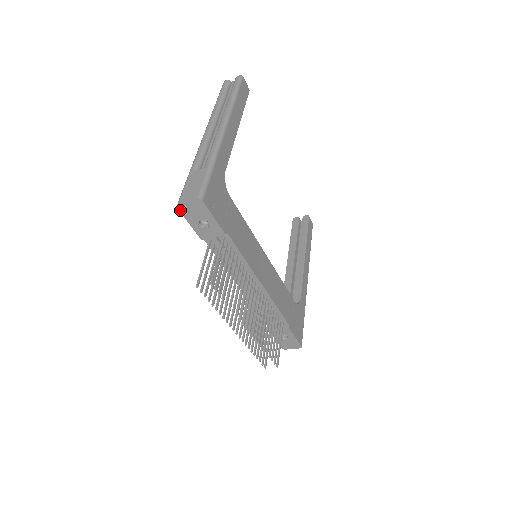
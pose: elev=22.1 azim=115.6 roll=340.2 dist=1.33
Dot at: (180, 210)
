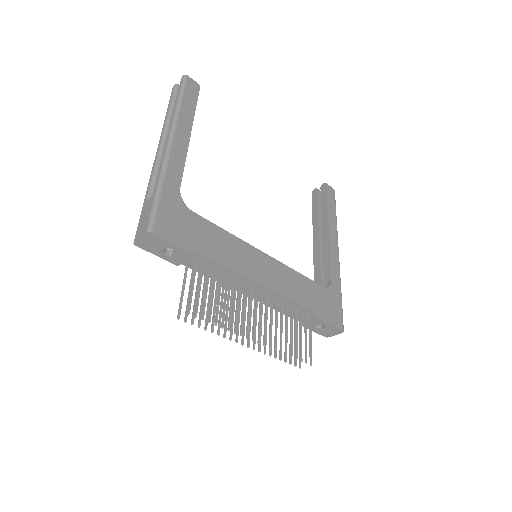
Dot at: (140, 247)
